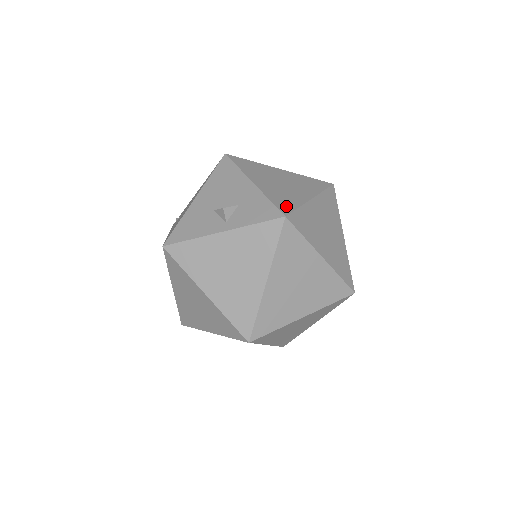
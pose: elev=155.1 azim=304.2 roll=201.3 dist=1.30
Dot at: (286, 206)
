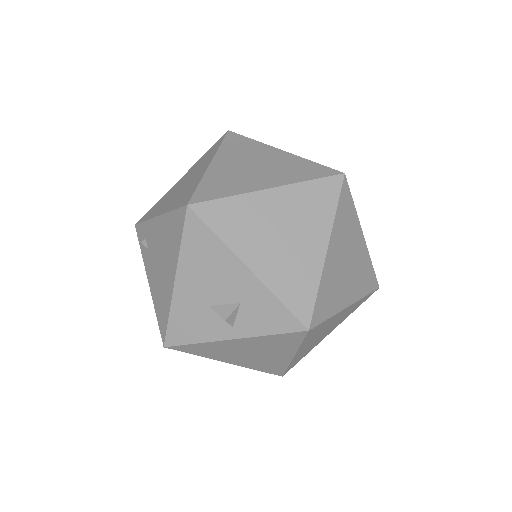
Dot at: (303, 302)
